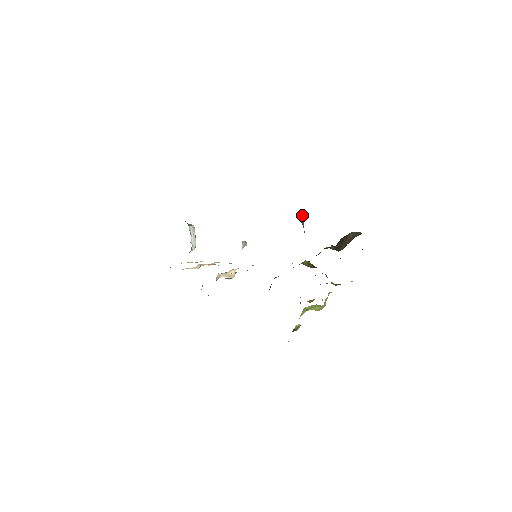
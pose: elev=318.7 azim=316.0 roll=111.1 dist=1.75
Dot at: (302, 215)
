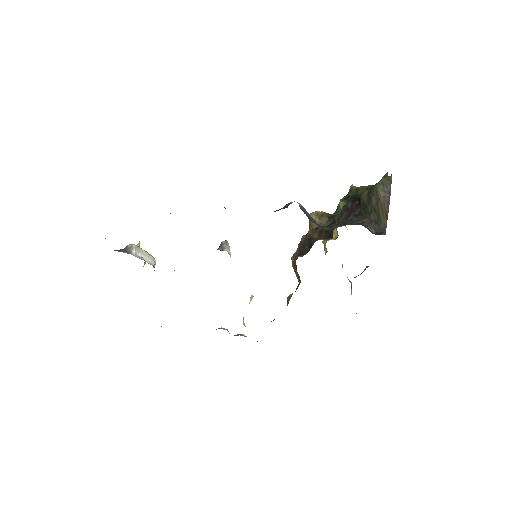
Dot at: (304, 212)
